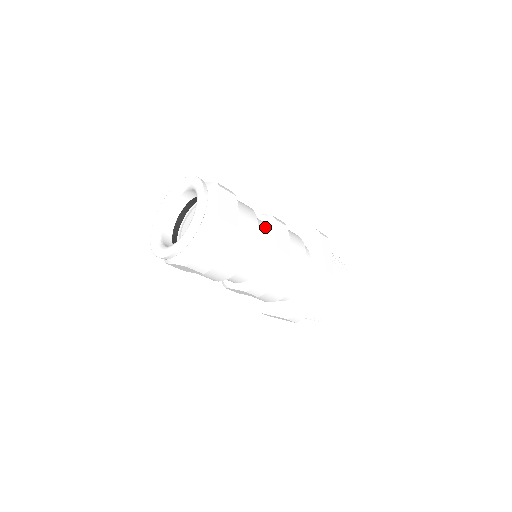
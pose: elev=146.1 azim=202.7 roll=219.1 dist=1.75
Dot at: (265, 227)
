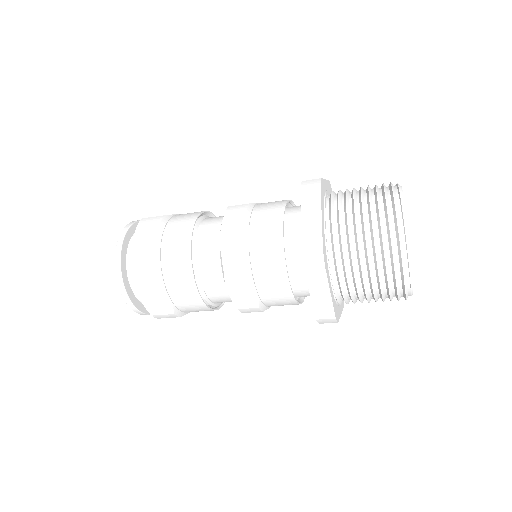
Dot at: occluded
